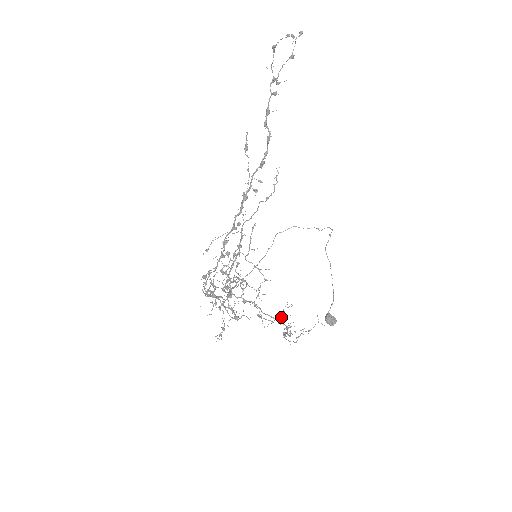
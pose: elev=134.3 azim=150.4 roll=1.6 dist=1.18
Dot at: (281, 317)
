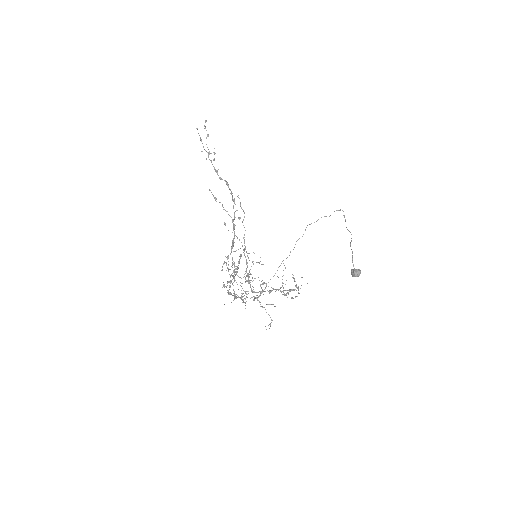
Dot at: (296, 287)
